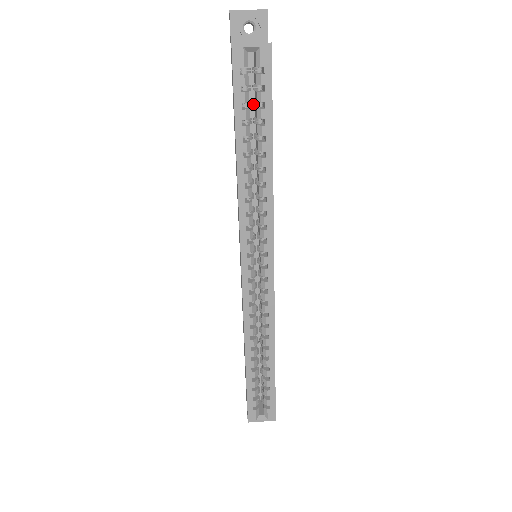
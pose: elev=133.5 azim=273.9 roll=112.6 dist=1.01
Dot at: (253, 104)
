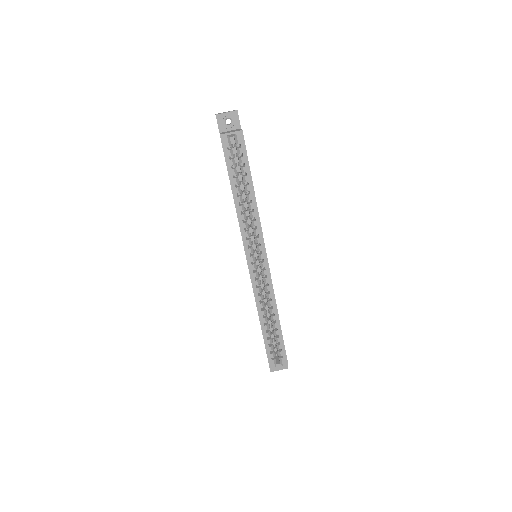
Dot at: occluded
